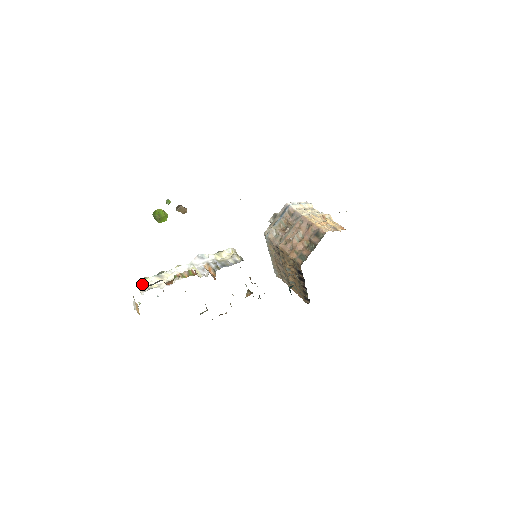
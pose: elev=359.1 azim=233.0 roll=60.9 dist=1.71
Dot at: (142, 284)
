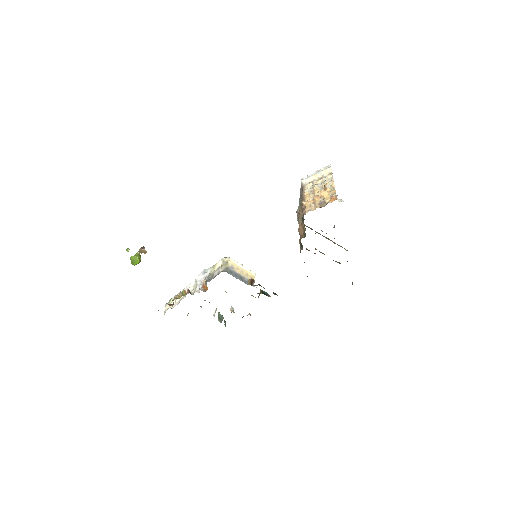
Dot at: (167, 305)
